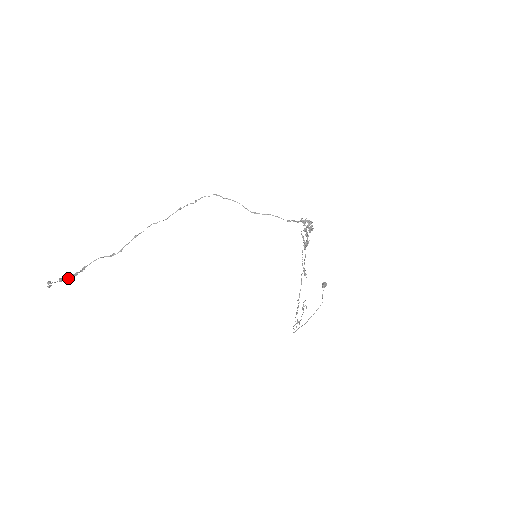
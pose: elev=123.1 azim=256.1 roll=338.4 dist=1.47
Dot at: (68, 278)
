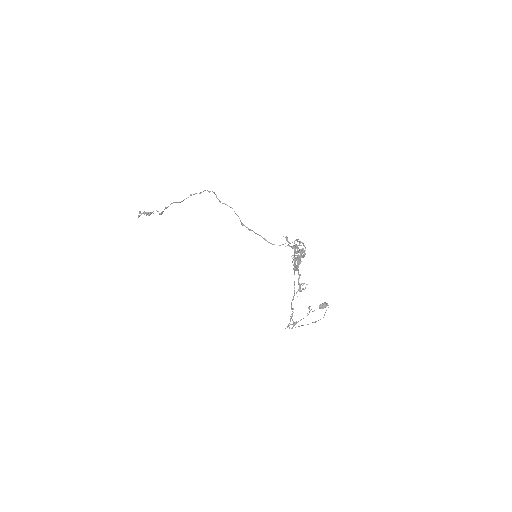
Dot at: occluded
